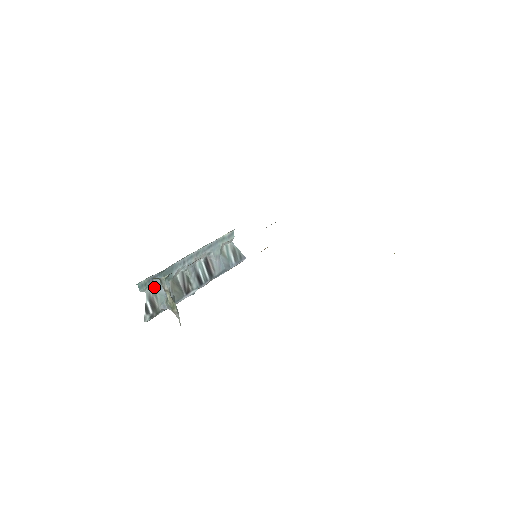
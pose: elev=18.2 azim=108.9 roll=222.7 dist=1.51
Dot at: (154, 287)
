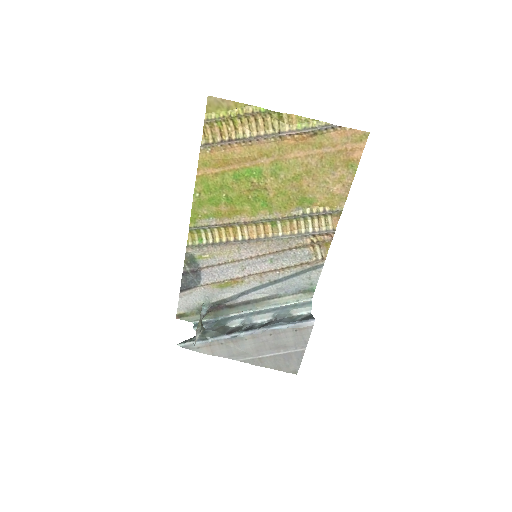
Dot at: (205, 328)
